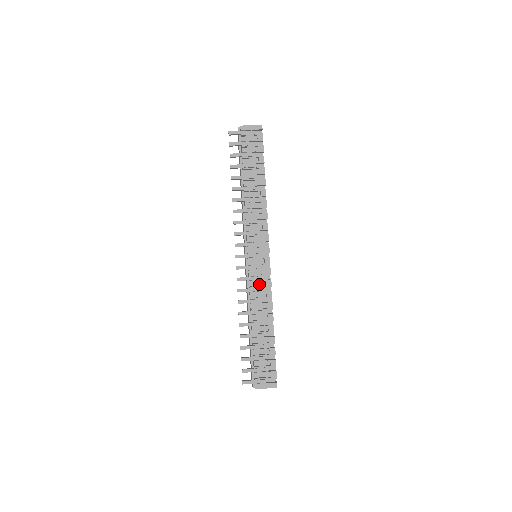
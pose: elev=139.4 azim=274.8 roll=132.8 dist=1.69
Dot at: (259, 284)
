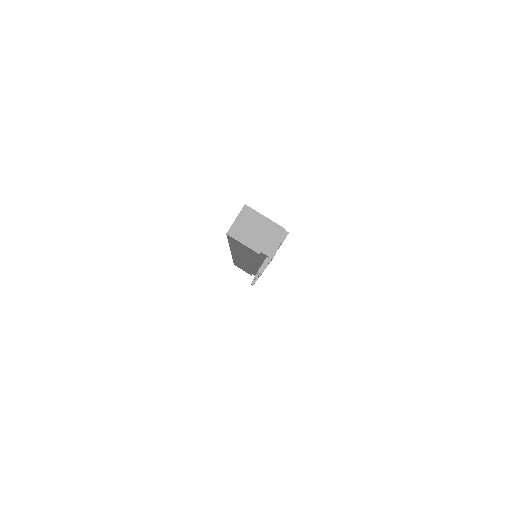
Dot at: occluded
